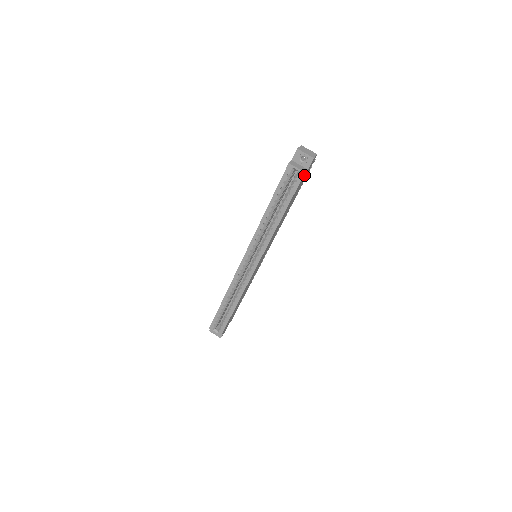
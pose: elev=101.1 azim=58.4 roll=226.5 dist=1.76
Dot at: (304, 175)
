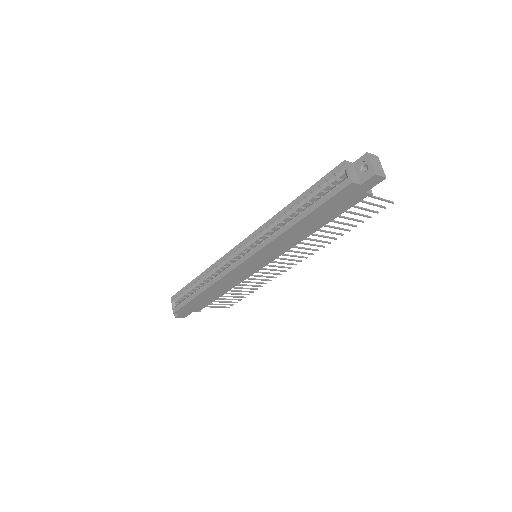
Dot at: (351, 187)
